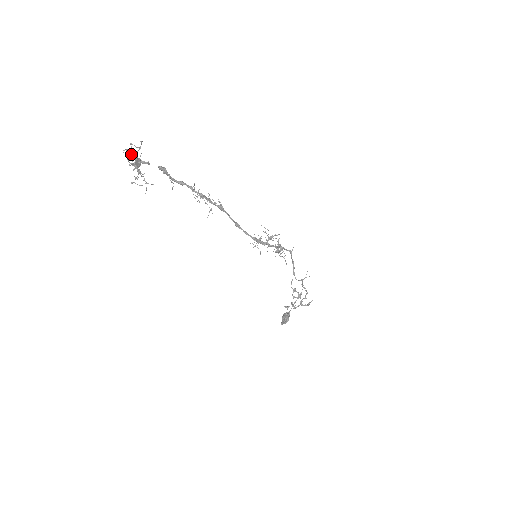
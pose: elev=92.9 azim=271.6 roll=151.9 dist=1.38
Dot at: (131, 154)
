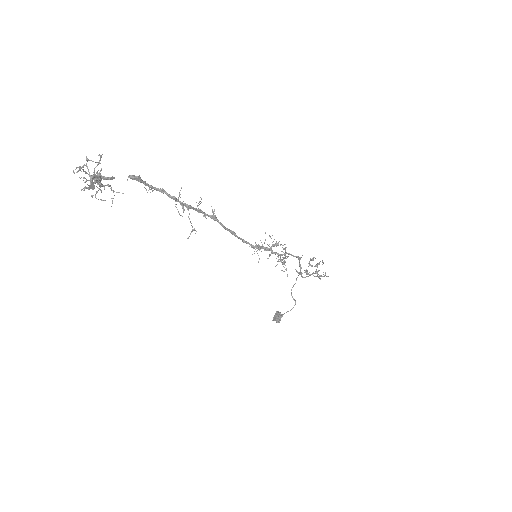
Dot at: (83, 177)
